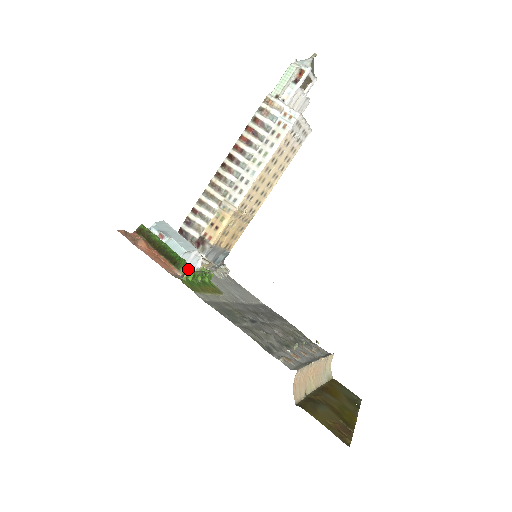
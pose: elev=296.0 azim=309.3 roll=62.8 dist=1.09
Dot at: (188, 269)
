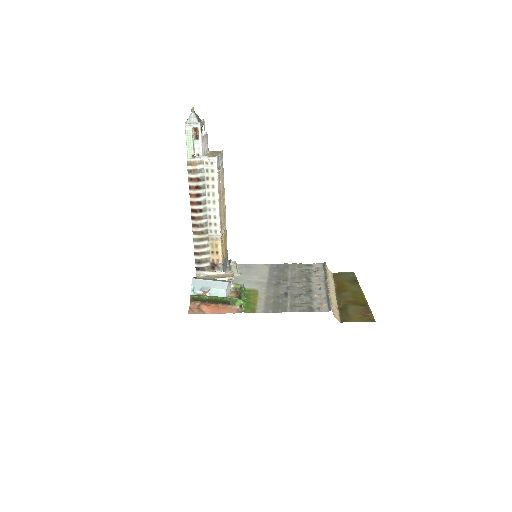
Dot at: (240, 302)
